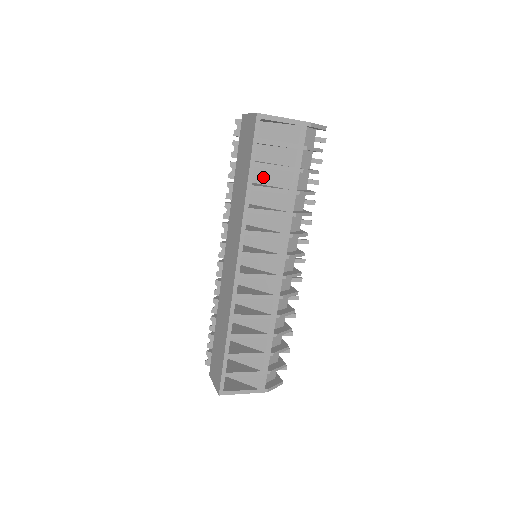
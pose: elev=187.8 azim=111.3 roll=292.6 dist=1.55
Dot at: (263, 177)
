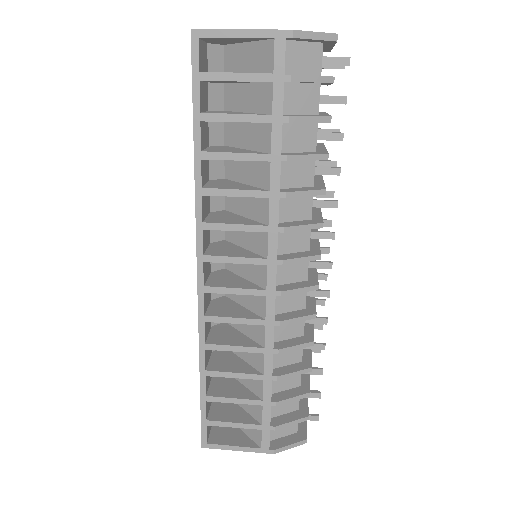
Dot at: (238, 136)
